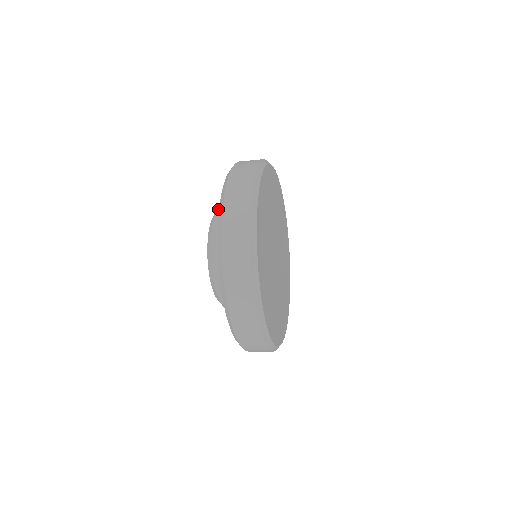
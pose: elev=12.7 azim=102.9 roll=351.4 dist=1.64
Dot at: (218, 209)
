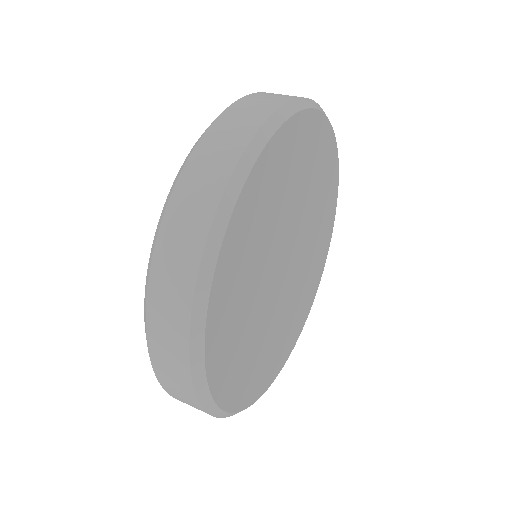
Dot at: occluded
